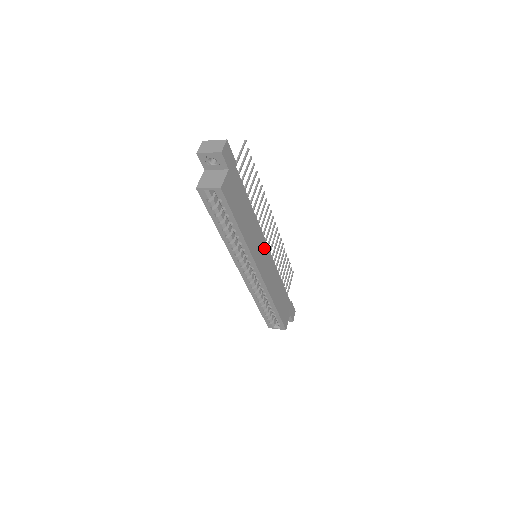
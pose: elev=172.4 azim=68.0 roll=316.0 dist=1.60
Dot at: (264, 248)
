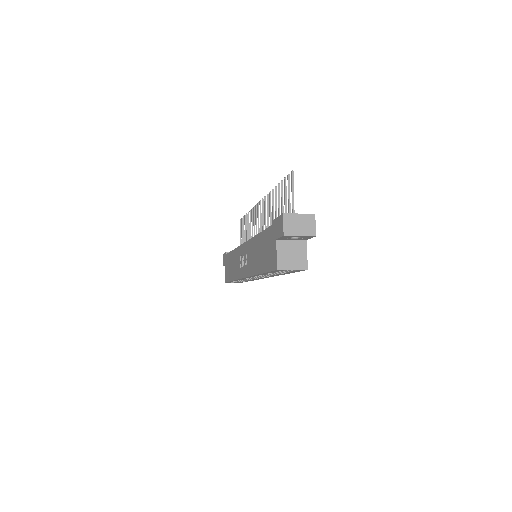
Dot at: occluded
